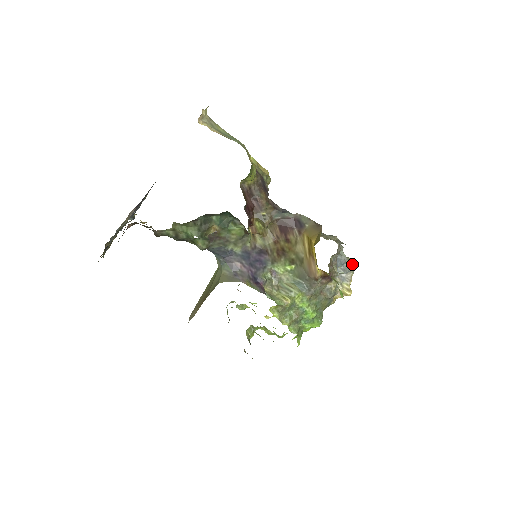
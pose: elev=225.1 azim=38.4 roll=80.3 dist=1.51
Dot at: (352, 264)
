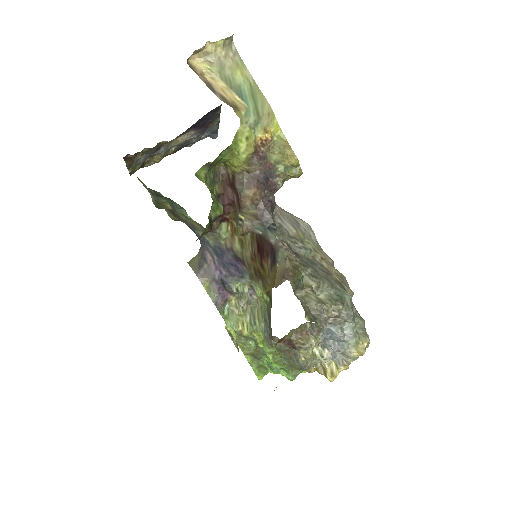
Dot at: (358, 348)
